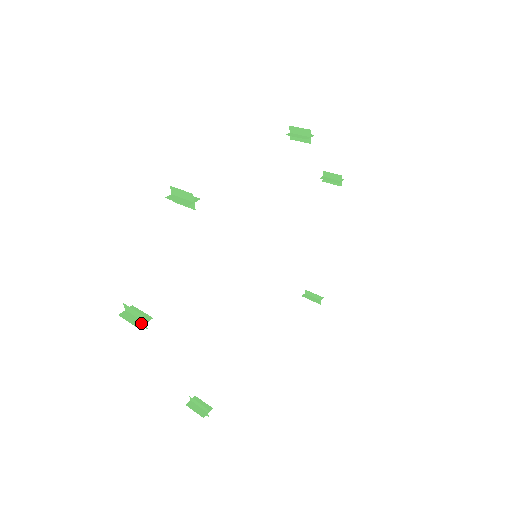
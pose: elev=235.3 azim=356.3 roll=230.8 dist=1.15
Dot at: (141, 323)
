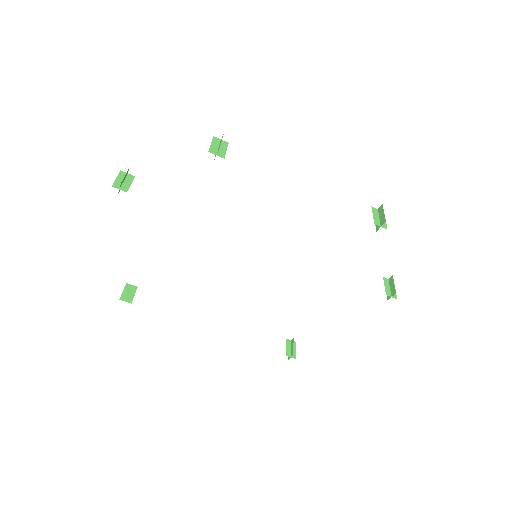
Dot at: (118, 186)
